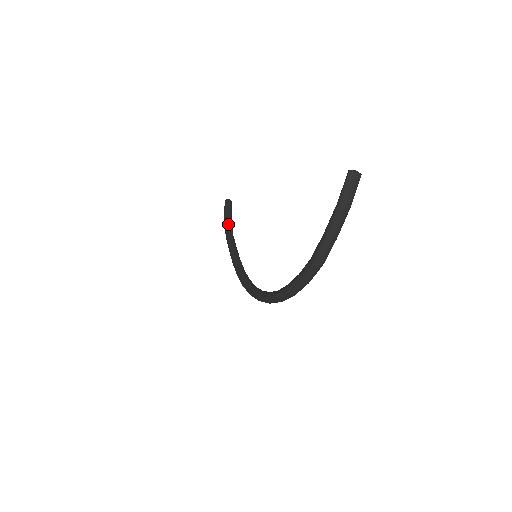
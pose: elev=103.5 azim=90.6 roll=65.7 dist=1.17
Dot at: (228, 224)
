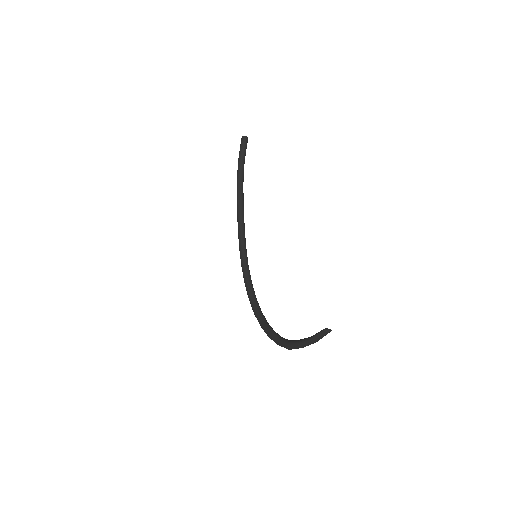
Dot at: (241, 171)
